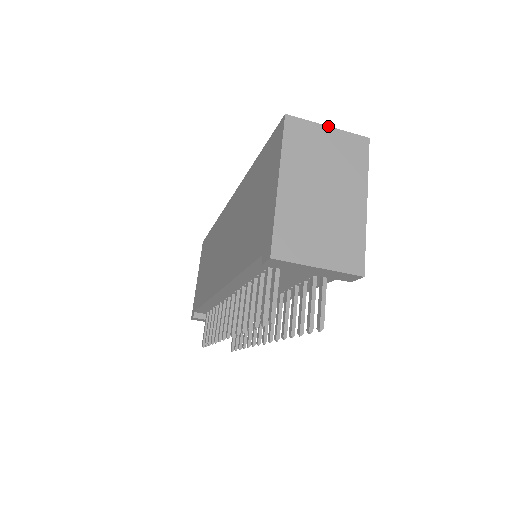
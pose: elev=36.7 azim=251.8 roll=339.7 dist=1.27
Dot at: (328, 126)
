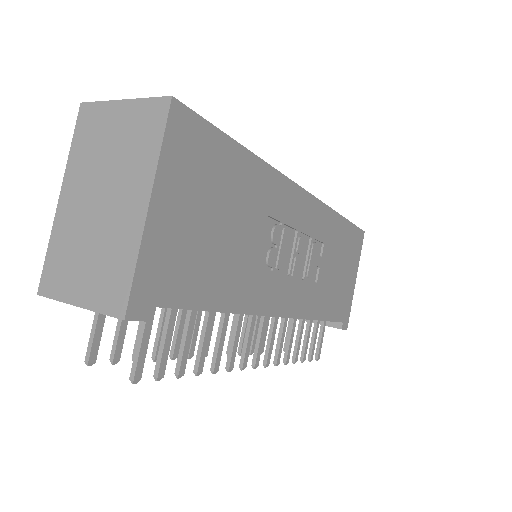
Dot at: (122, 100)
